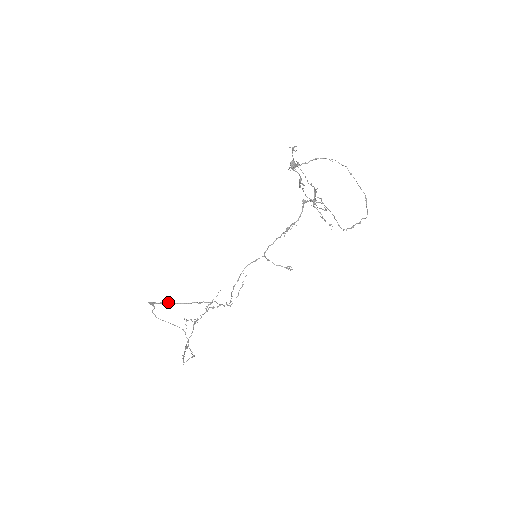
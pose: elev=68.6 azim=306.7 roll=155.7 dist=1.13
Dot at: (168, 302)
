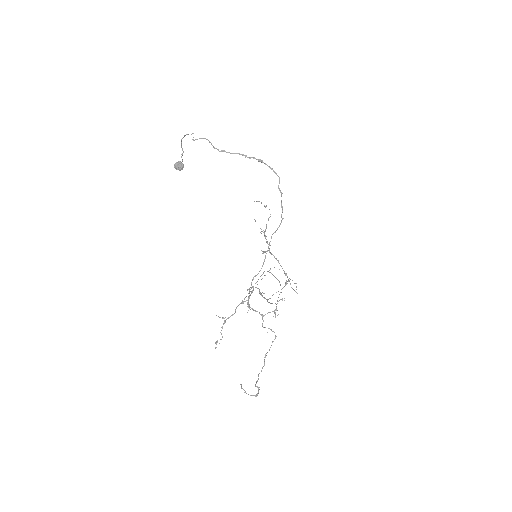
Dot at: occluded
